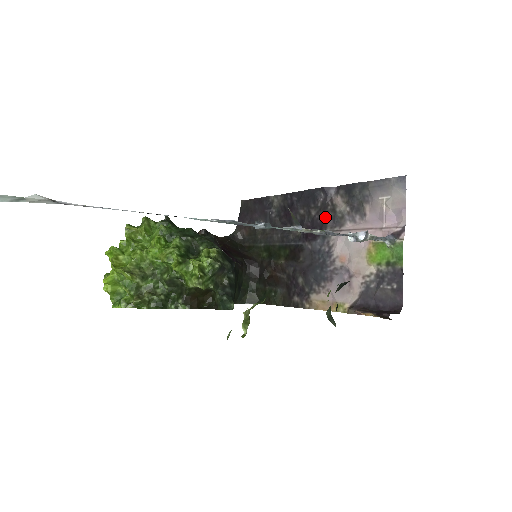
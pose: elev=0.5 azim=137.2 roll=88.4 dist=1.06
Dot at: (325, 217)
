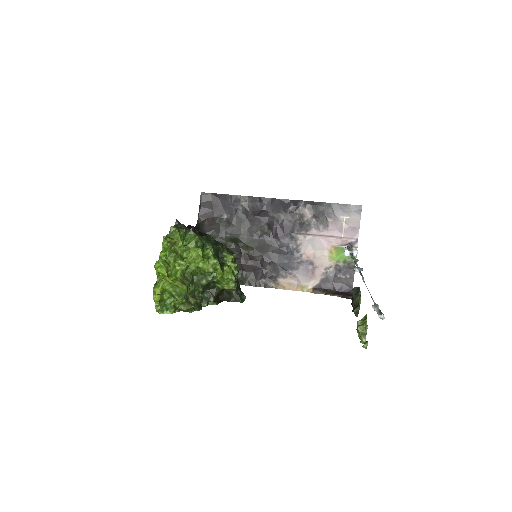
Dot at: (294, 222)
